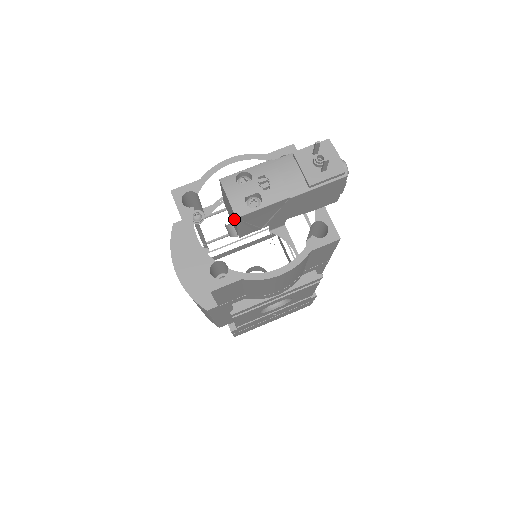
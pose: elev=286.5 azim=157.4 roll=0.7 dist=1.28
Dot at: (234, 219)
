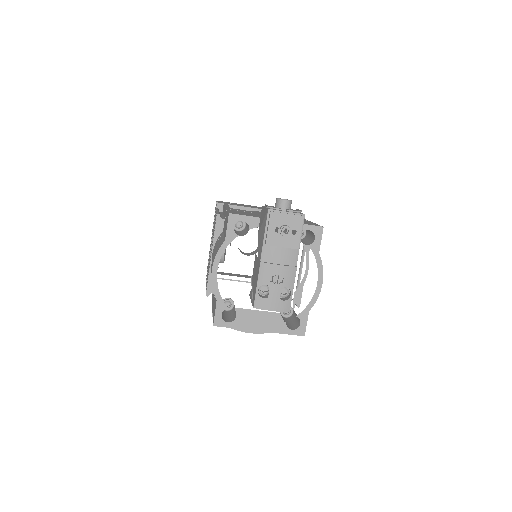
Dot at: occluded
